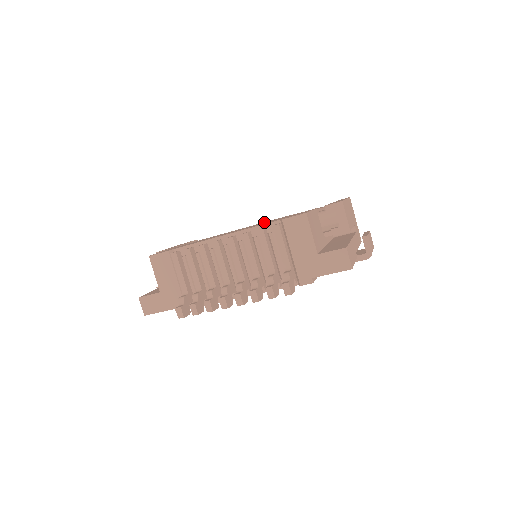
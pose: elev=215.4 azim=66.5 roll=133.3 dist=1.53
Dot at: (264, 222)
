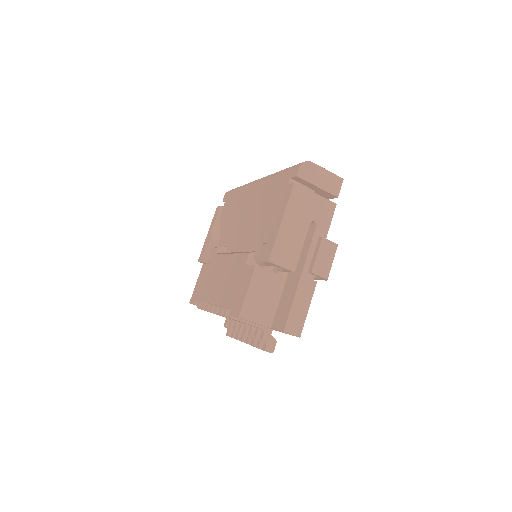
Dot at: (234, 261)
